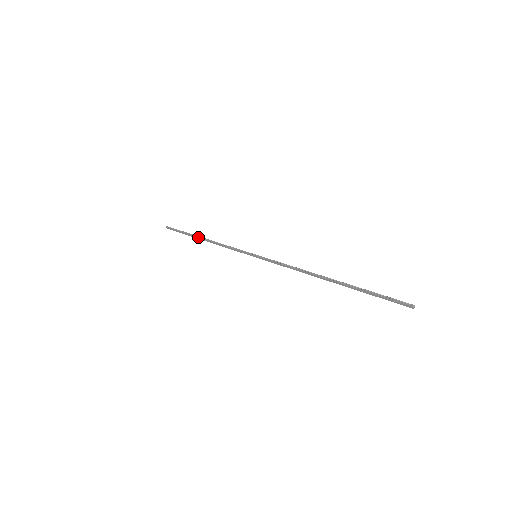
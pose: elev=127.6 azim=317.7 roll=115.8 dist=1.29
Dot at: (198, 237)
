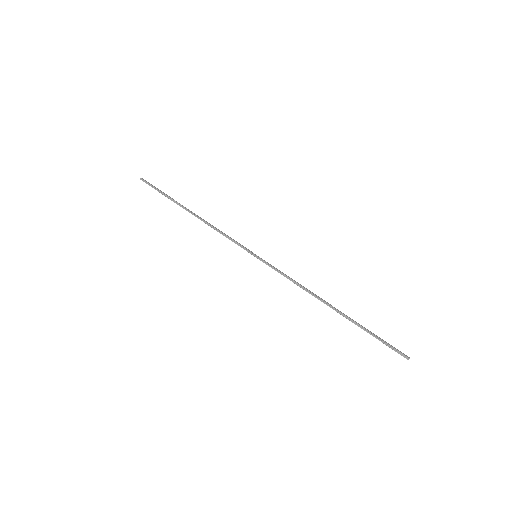
Dot at: occluded
